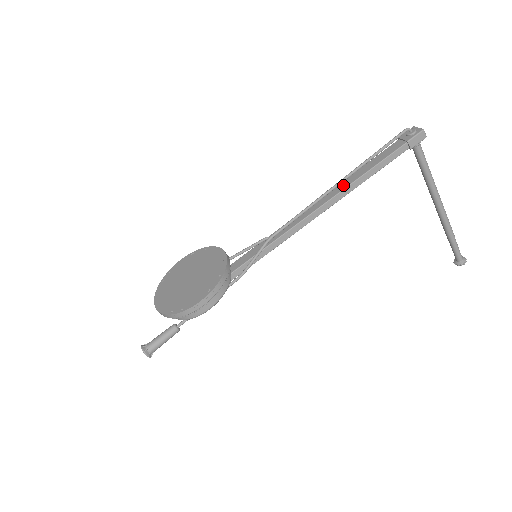
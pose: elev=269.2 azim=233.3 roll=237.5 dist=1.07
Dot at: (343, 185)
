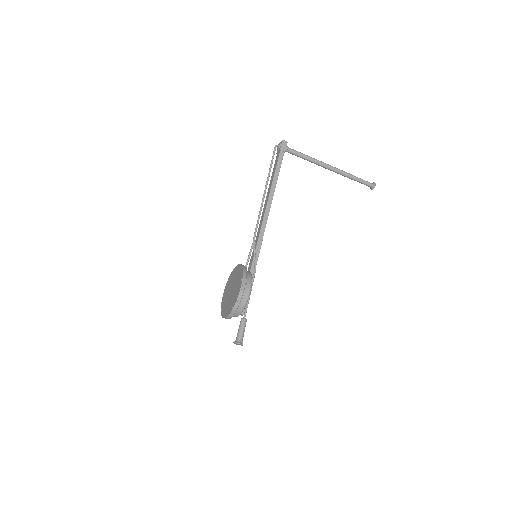
Dot at: (269, 191)
